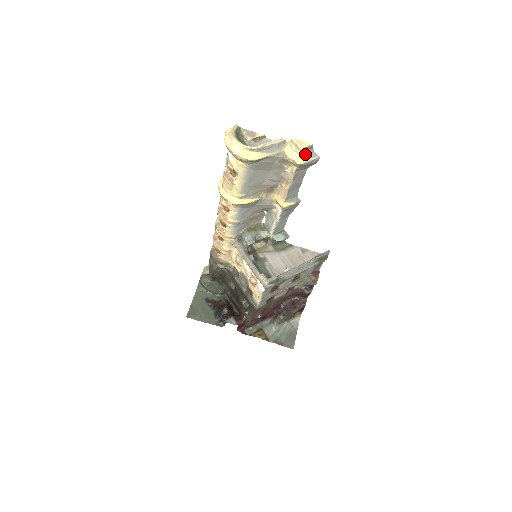
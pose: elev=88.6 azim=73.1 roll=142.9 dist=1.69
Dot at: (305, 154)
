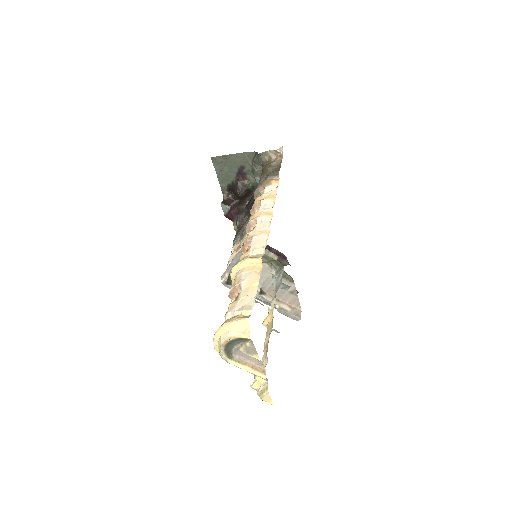
Dot at: occluded
